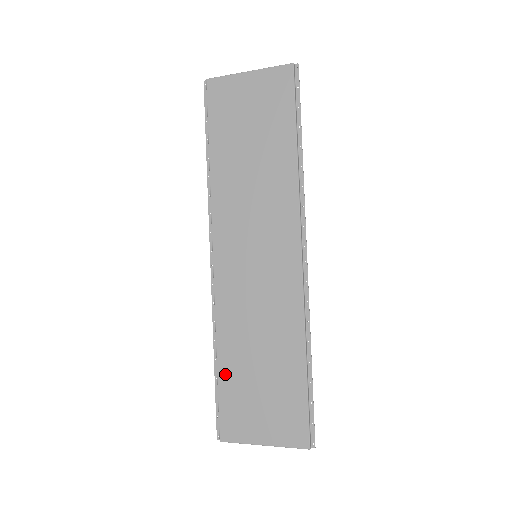
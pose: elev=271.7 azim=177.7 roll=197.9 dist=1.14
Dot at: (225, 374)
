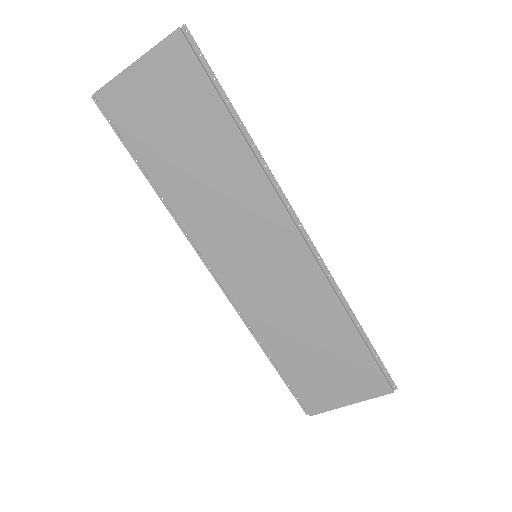
Dot at: (285, 366)
